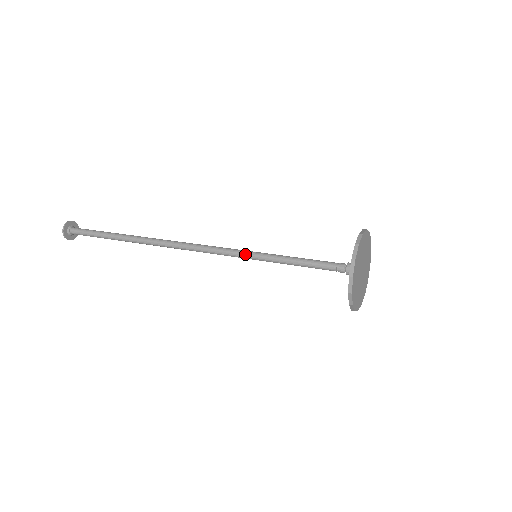
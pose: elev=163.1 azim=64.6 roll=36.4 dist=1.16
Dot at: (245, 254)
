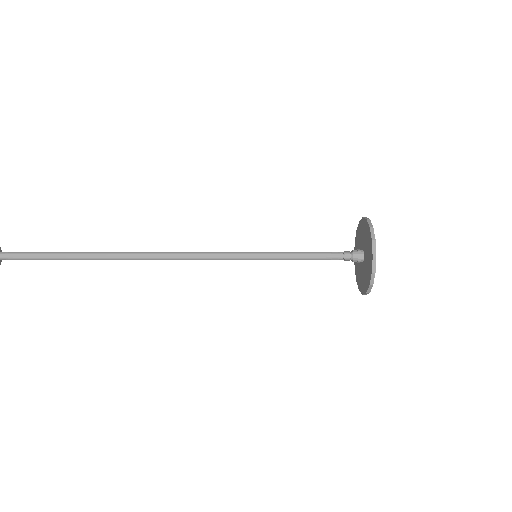
Dot at: (245, 253)
